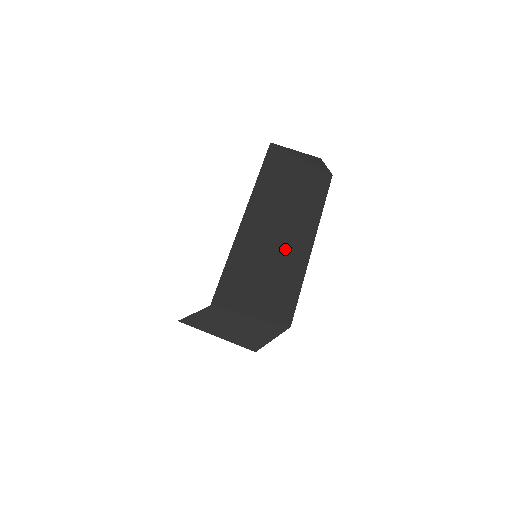
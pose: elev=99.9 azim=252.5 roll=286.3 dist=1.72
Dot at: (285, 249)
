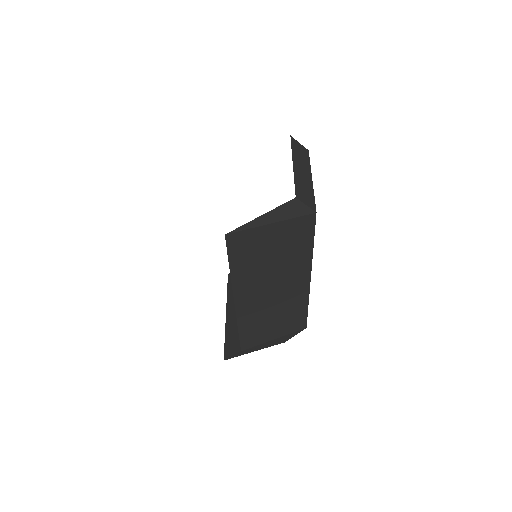
Dot at: (284, 298)
